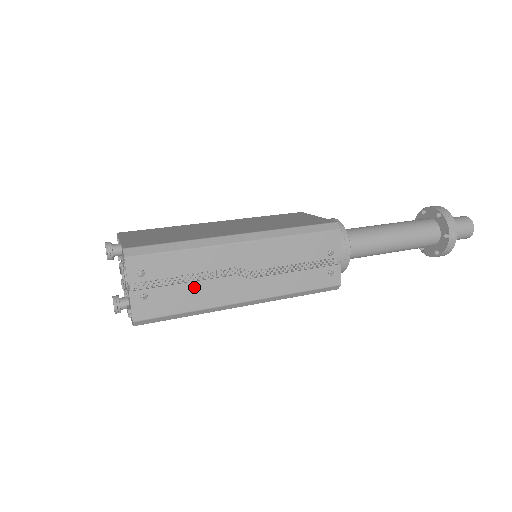
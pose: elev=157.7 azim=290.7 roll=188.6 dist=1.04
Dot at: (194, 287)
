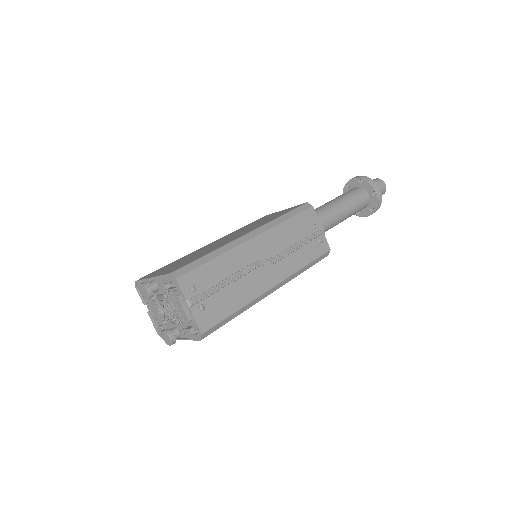
Dot at: (235, 287)
